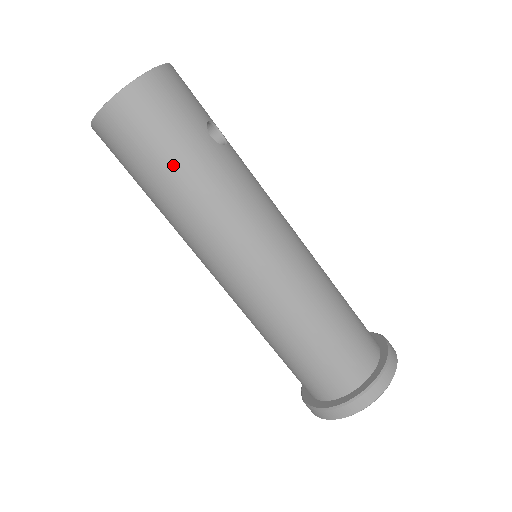
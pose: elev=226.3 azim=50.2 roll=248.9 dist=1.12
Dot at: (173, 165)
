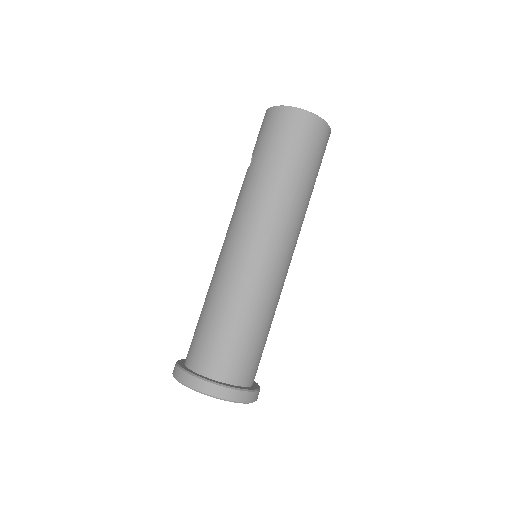
Dot at: (299, 168)
